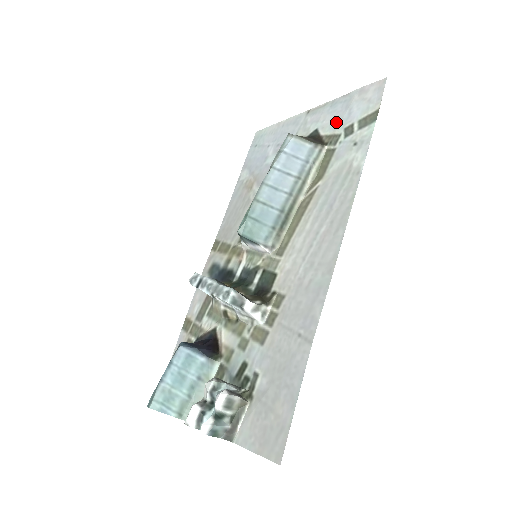
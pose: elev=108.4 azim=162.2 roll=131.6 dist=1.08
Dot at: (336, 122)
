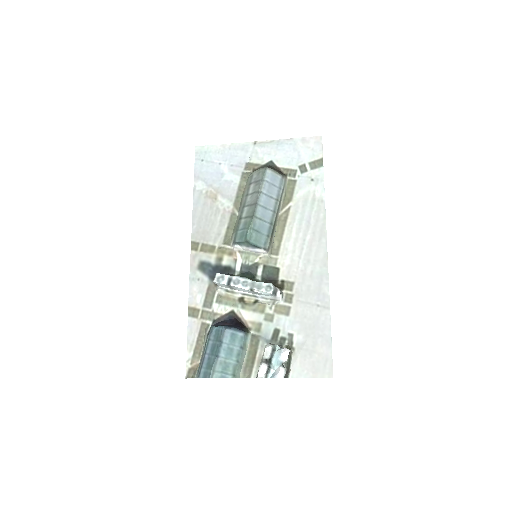
Dot at: (289, 159)
